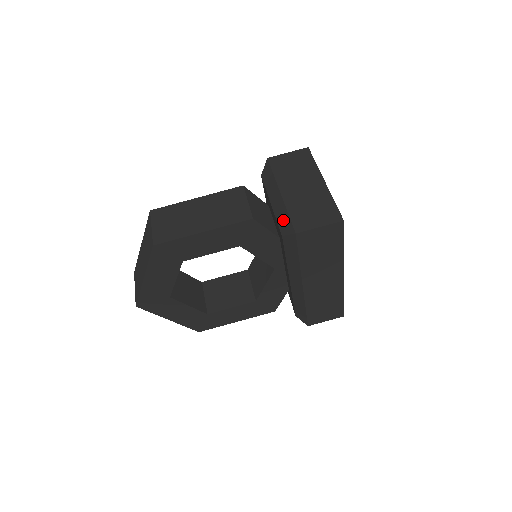
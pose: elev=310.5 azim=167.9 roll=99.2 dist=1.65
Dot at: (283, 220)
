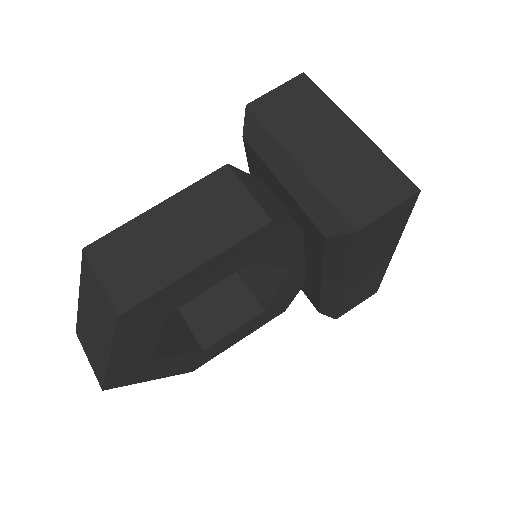
Dot at: (319, 210)
